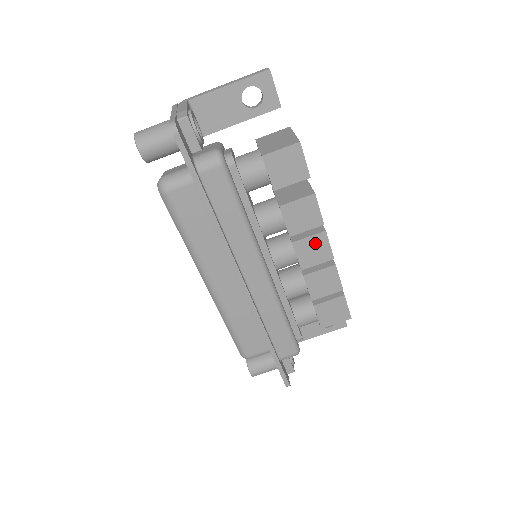
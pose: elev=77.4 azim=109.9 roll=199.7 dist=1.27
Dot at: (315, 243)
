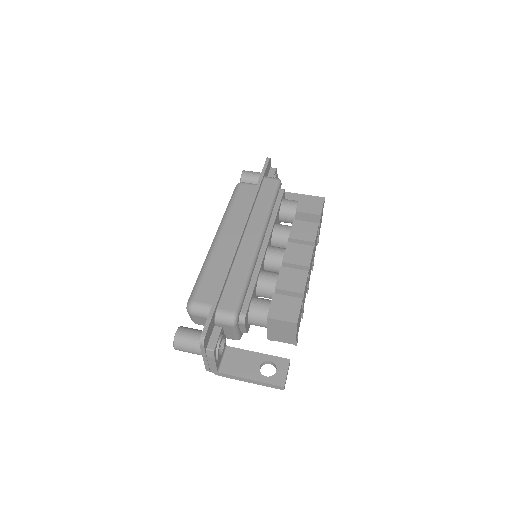
Dot at: (302, 250)
